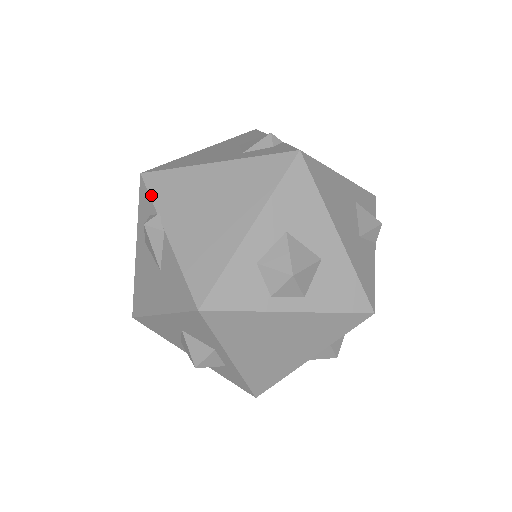
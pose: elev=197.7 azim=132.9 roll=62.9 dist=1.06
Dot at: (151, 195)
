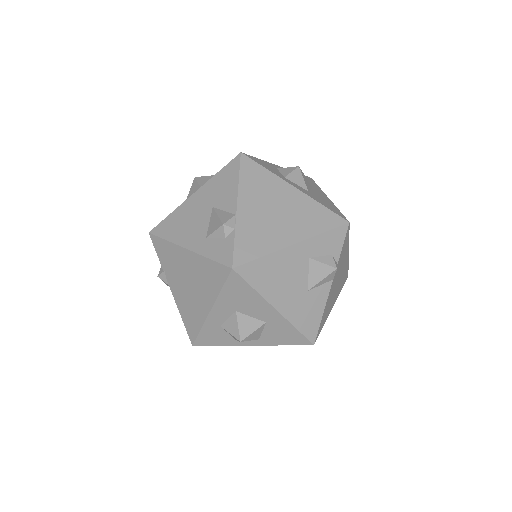
Dot at: (157, 255)
